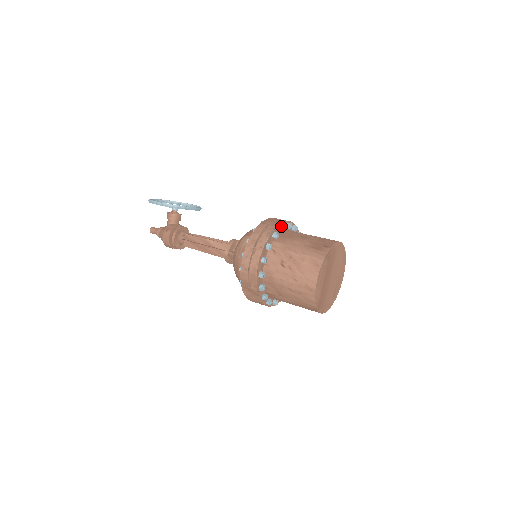
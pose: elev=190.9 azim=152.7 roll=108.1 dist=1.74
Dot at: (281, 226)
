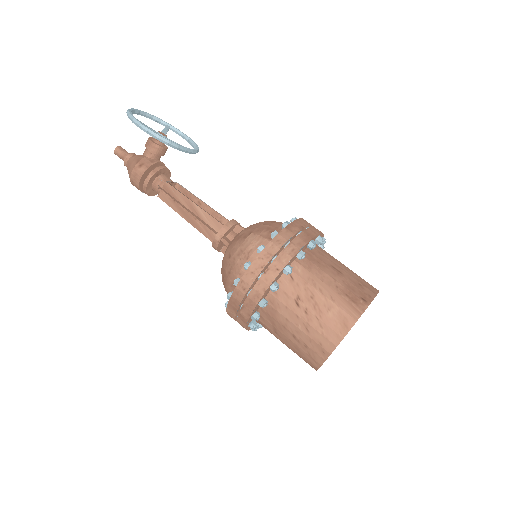
Dot at: (312, 242)
